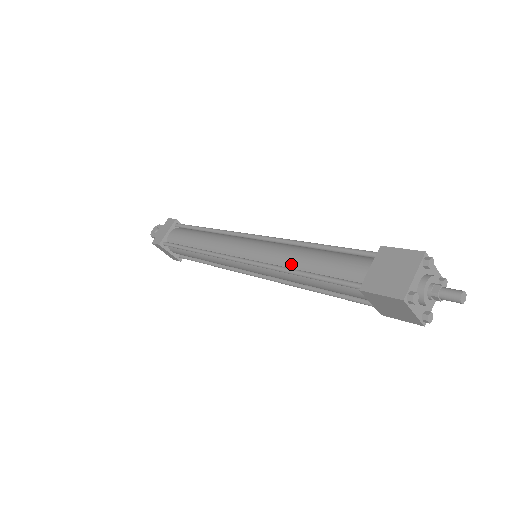
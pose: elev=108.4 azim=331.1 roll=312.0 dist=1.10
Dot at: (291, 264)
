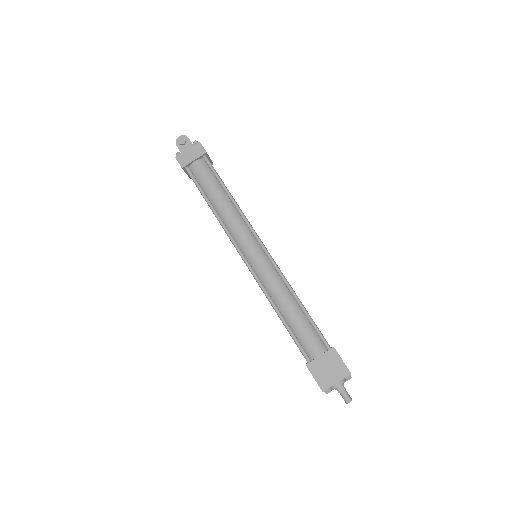
Dot at: (277, 302)
